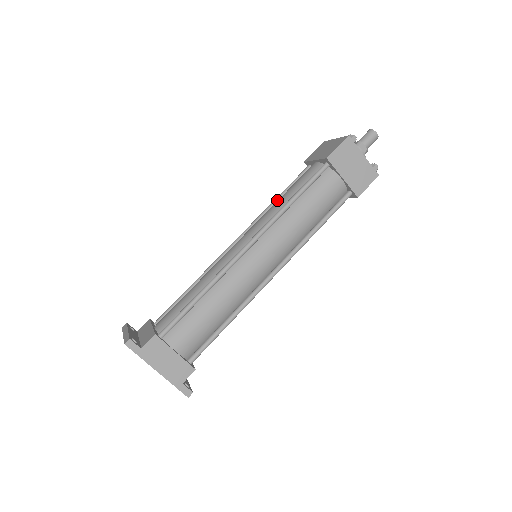
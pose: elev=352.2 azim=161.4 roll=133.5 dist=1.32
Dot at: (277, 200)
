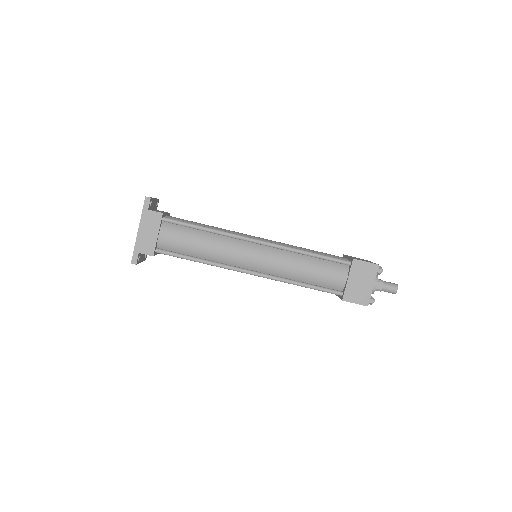
Dot at: occluded
